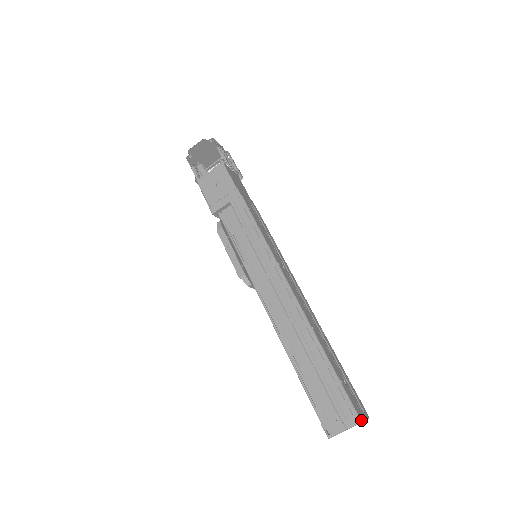
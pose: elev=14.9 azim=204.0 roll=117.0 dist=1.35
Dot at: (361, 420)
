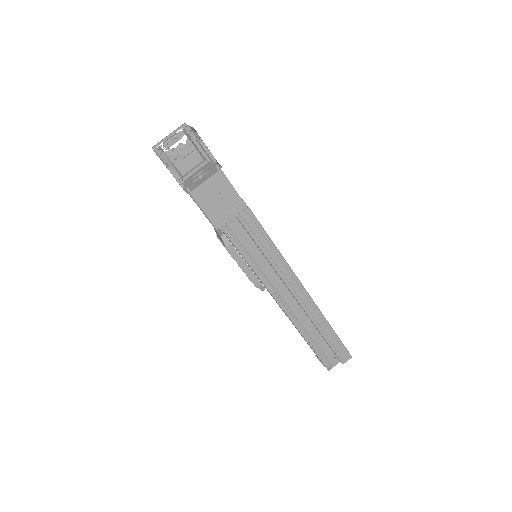
Dot at: occluded
